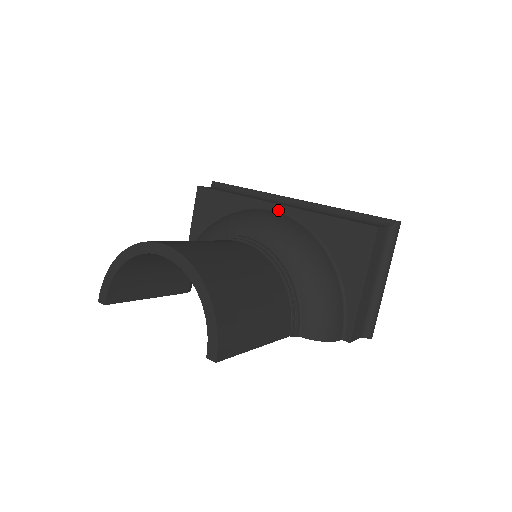
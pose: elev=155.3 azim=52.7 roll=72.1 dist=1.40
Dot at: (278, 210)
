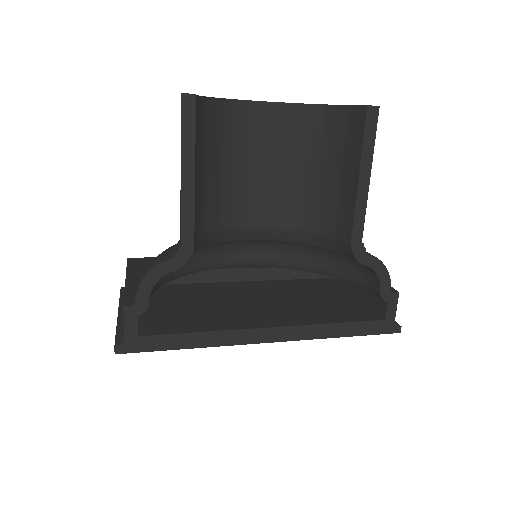
Dot at: occluded
